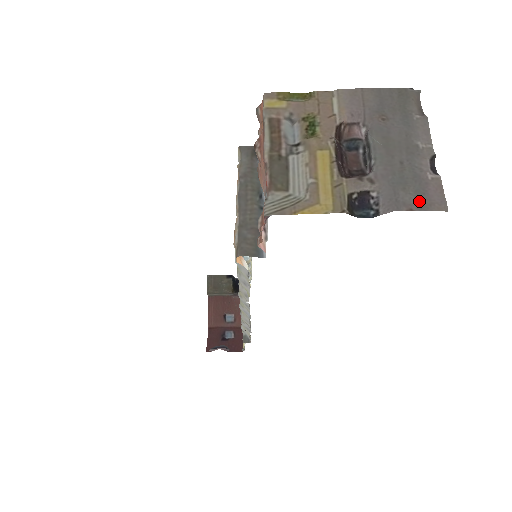
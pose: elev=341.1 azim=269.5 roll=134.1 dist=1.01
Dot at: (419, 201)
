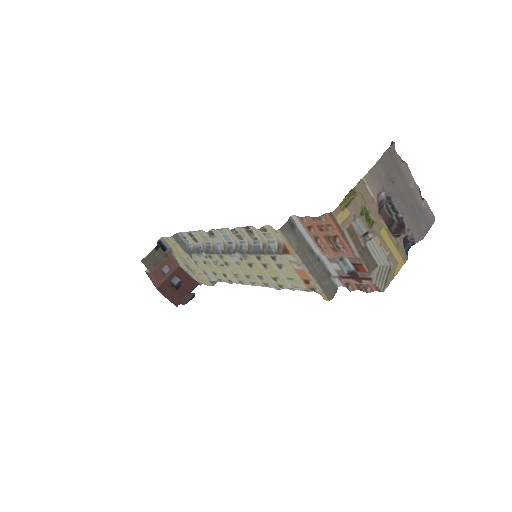
Dot at: (427, 224)
